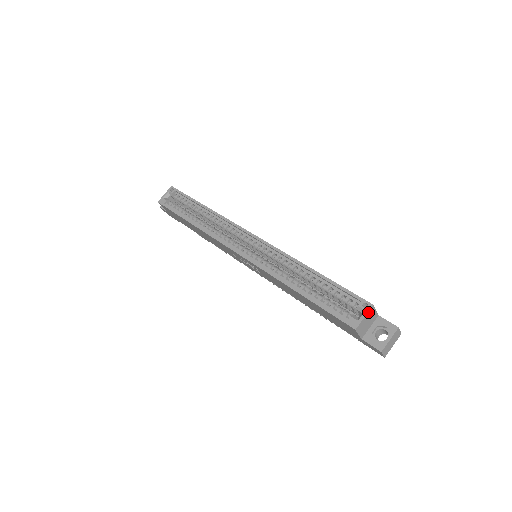
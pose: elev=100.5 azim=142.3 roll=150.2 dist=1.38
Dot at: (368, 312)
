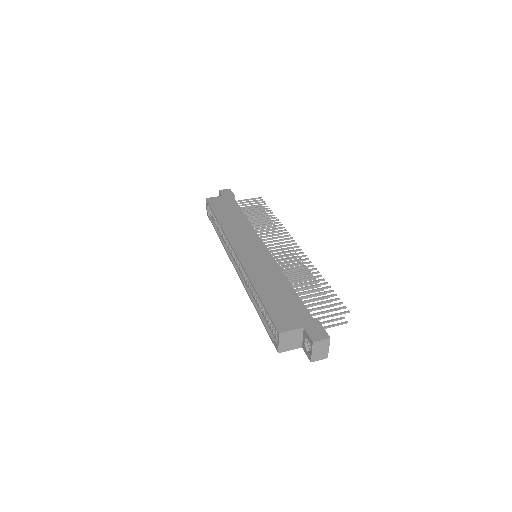
Dot at: (279, 339)
